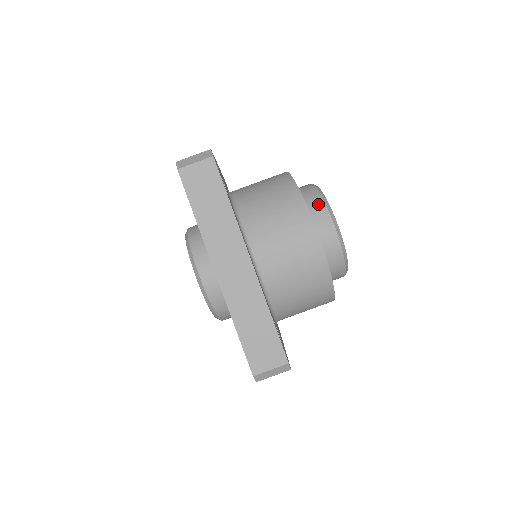
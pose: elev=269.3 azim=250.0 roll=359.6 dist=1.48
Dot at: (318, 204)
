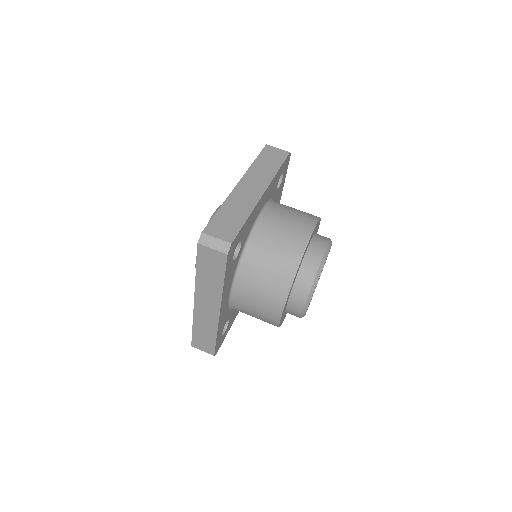
Dot at: (325, 237)
